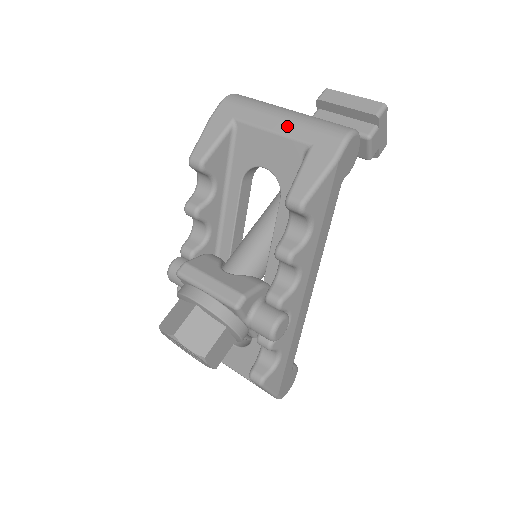
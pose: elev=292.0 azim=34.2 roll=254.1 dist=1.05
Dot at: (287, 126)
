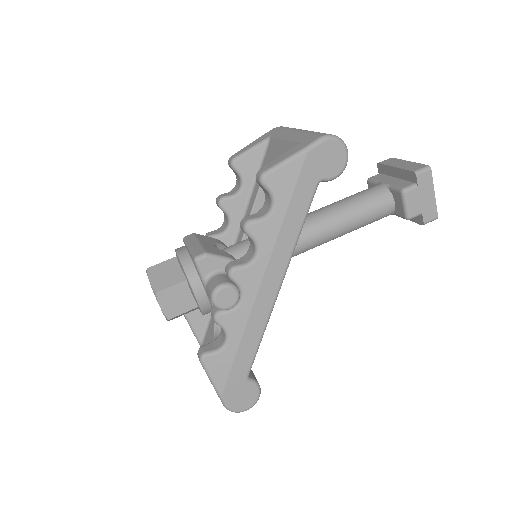
Dot at: (294, 135)
